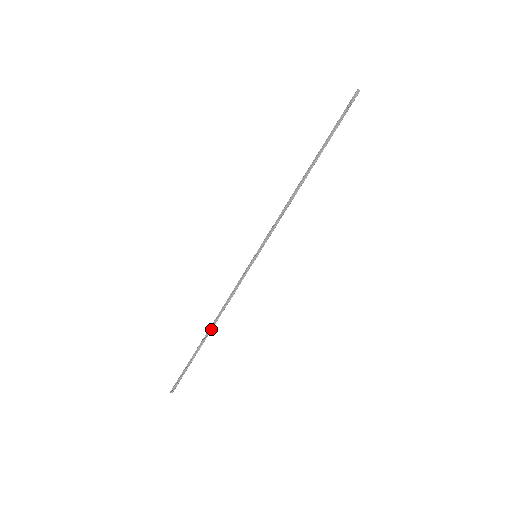
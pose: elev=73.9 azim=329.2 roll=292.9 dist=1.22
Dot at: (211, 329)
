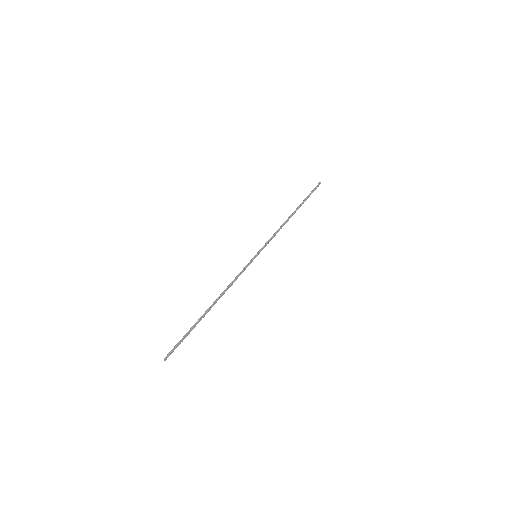
Dot at: (213, 303)
